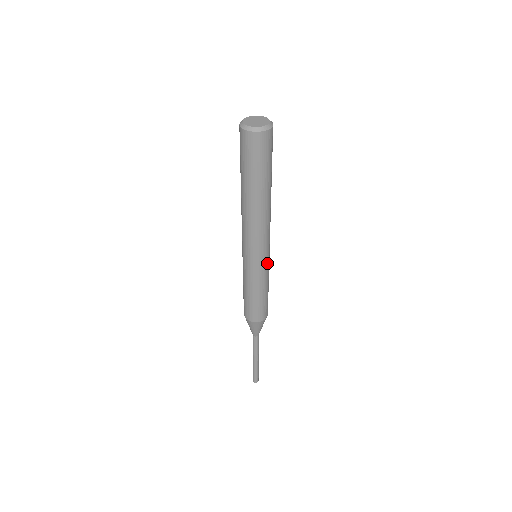
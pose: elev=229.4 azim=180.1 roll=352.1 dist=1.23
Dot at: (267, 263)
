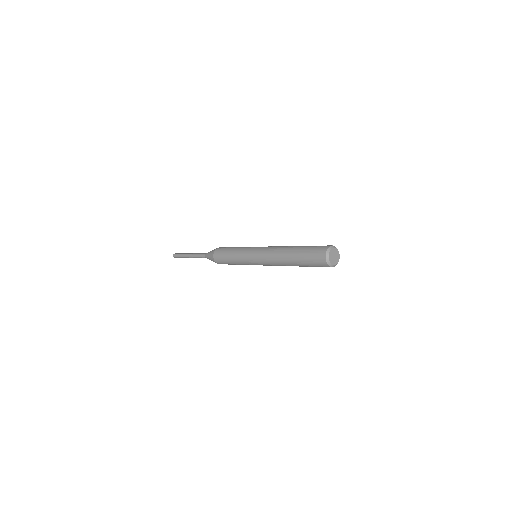
Dot at: occluded
